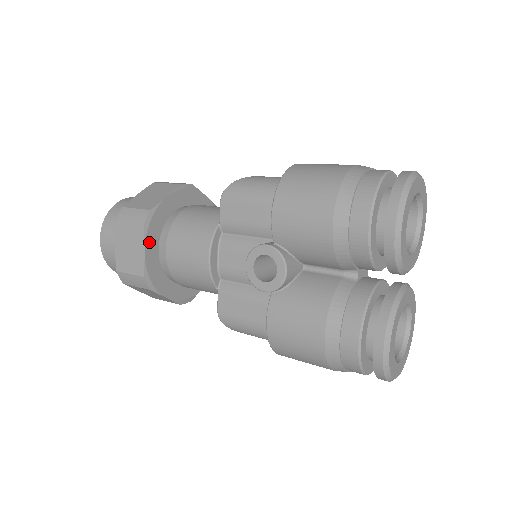
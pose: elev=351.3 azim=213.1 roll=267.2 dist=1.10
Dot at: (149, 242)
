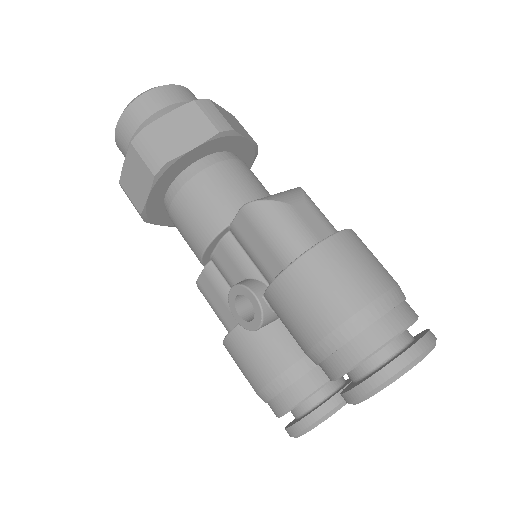
Dot at: (156, 189)
